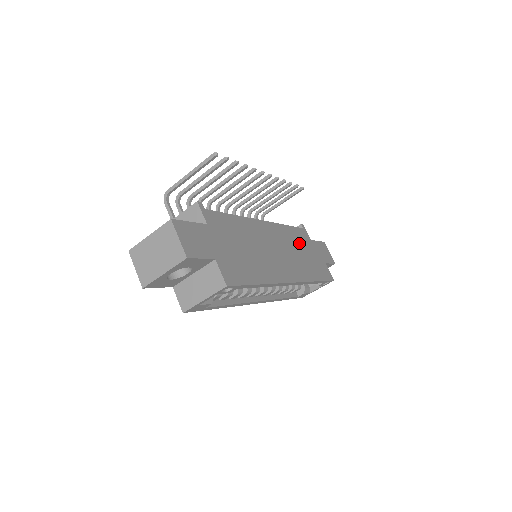
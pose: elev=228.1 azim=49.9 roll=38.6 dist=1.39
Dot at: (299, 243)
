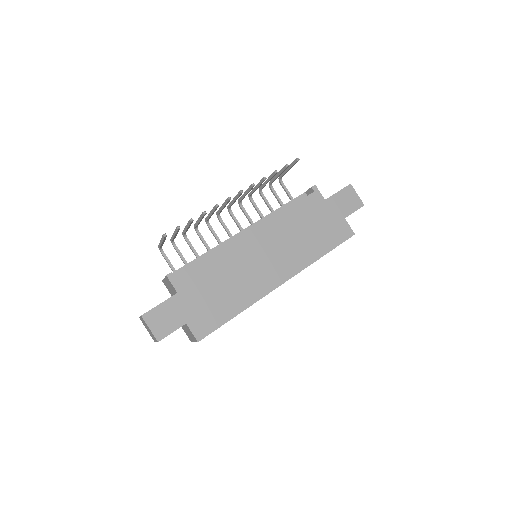
Dot at: (302, 221)
